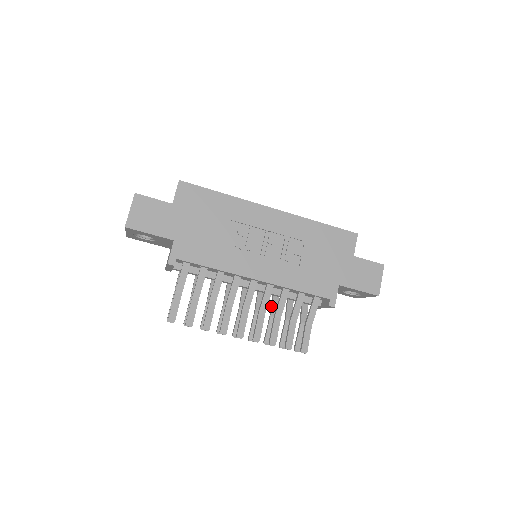
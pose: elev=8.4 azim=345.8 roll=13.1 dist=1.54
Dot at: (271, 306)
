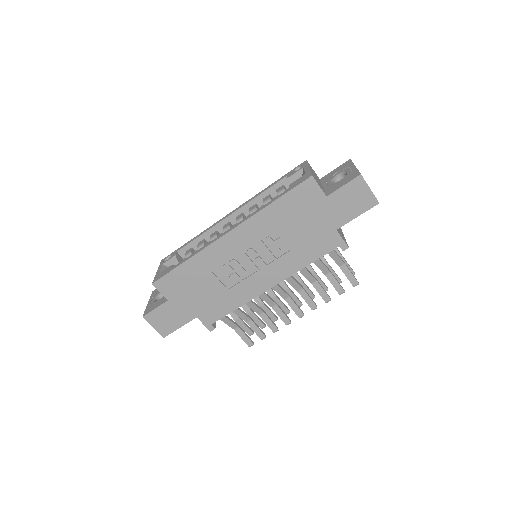
Dot at: occluded
